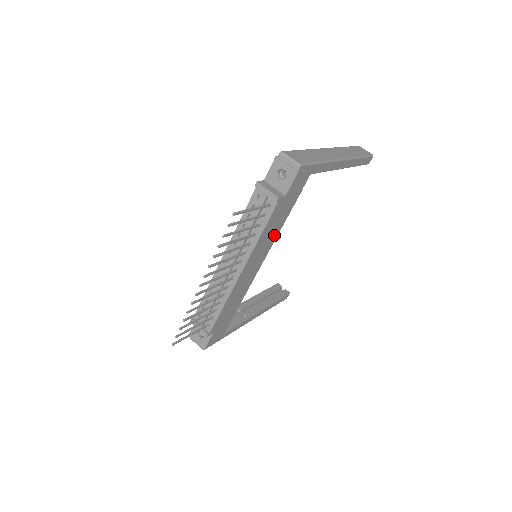
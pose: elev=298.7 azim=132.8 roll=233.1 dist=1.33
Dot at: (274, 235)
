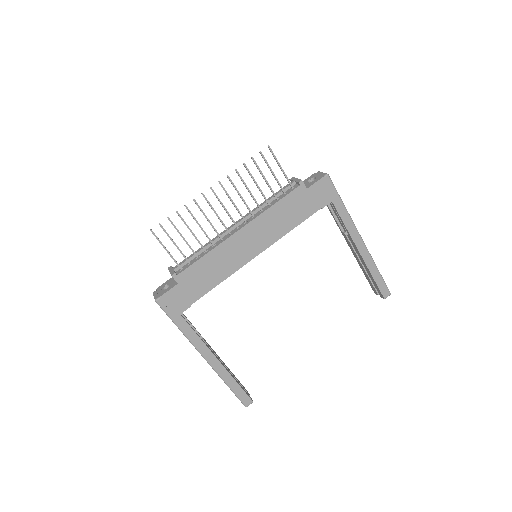
Dot at: (281, 230)
